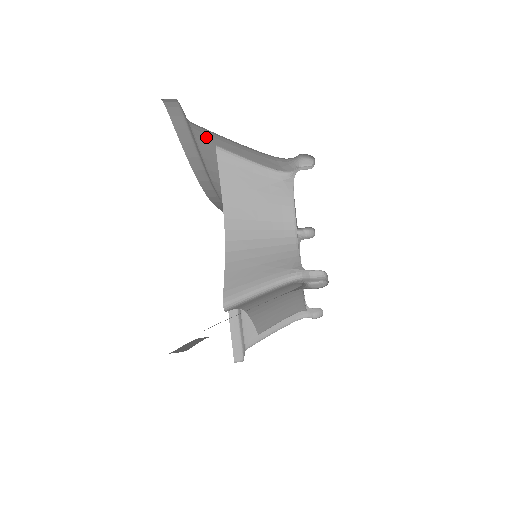
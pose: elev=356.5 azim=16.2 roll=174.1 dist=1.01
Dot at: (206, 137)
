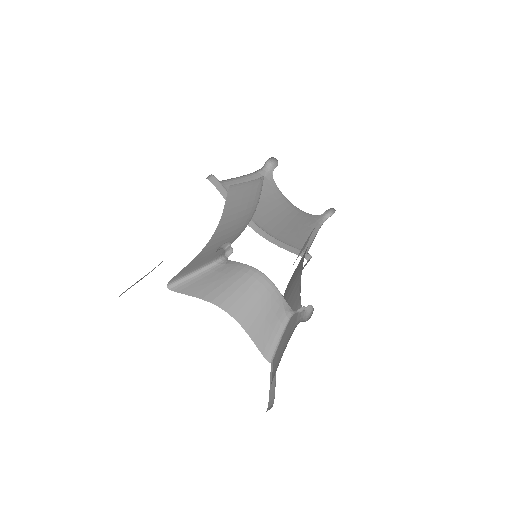
Dot at: occluded
